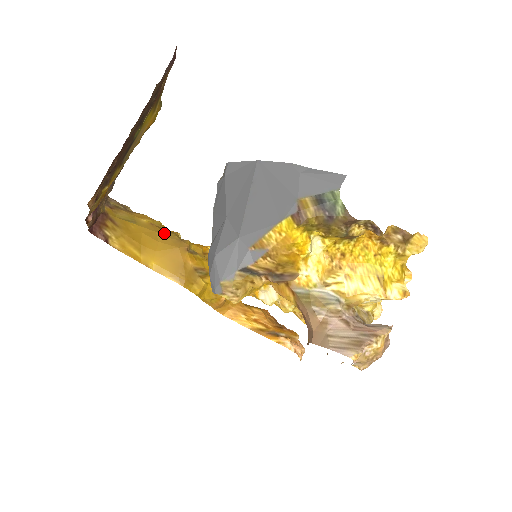
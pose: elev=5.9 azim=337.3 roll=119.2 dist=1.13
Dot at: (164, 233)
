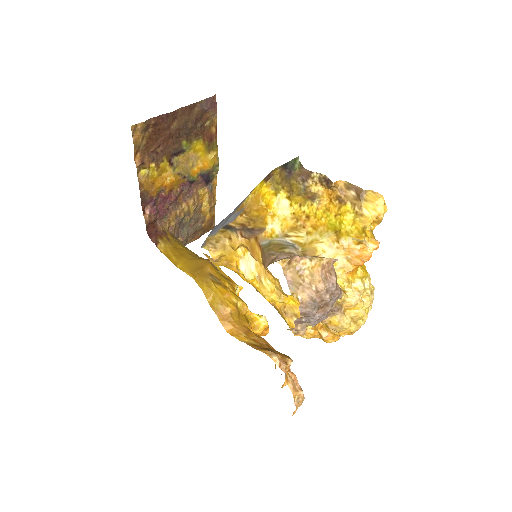
Dot at: occluded
